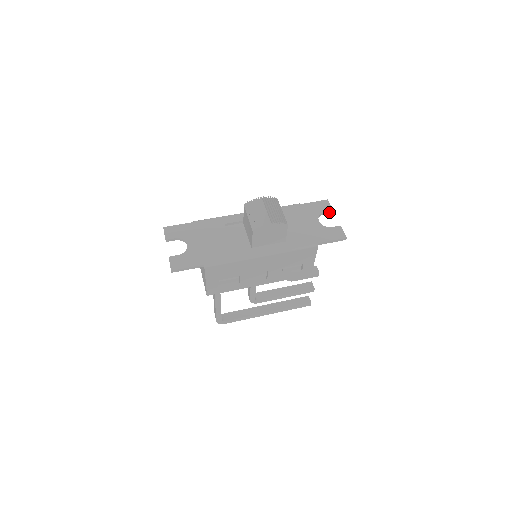
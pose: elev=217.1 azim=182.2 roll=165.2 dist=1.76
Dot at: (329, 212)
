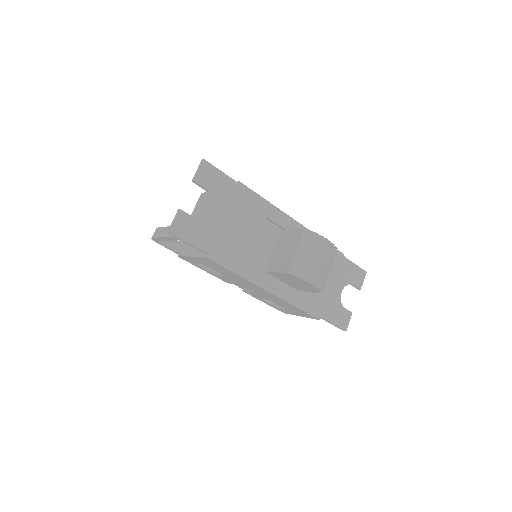
Dot at: (356, 287)
